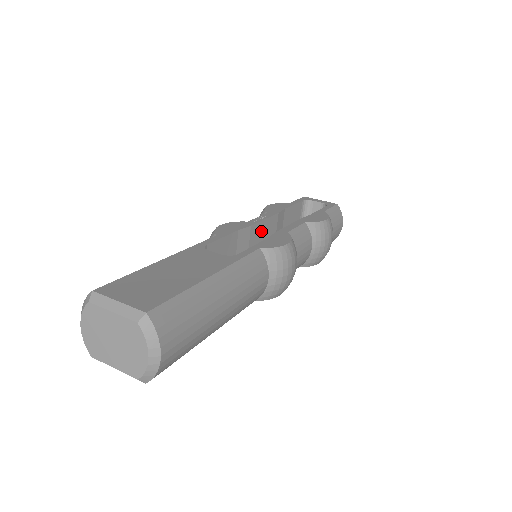
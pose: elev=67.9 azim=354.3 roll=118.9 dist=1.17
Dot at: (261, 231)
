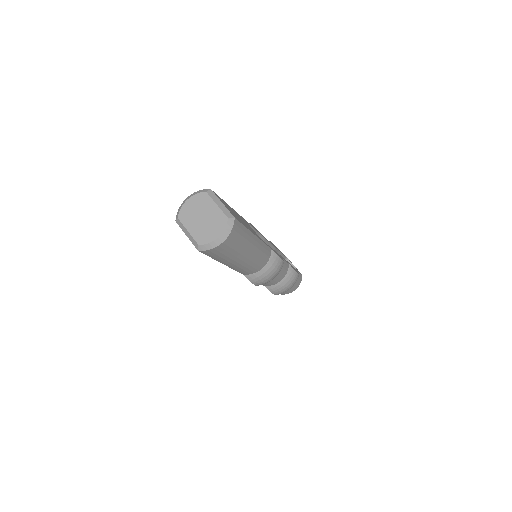
Dot at: occluded
